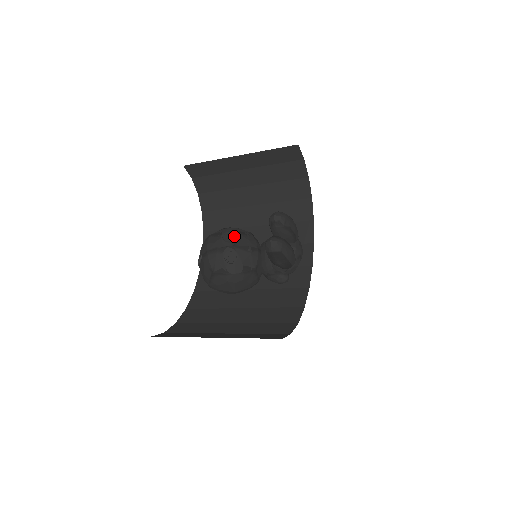
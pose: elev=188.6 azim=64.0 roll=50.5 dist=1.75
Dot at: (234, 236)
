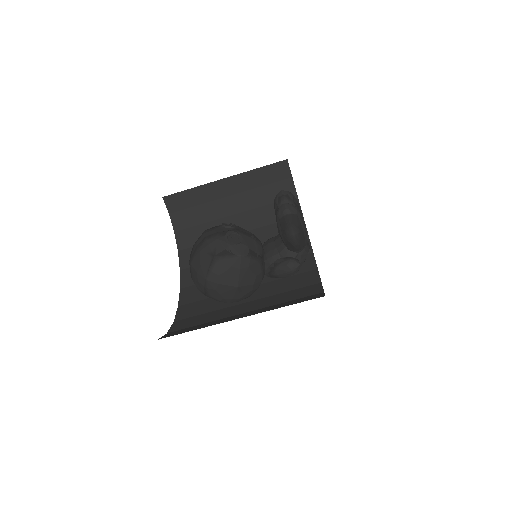
Dot at: (234, 225)
